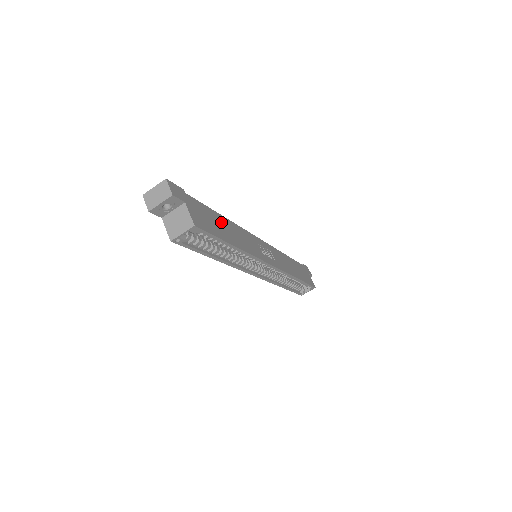
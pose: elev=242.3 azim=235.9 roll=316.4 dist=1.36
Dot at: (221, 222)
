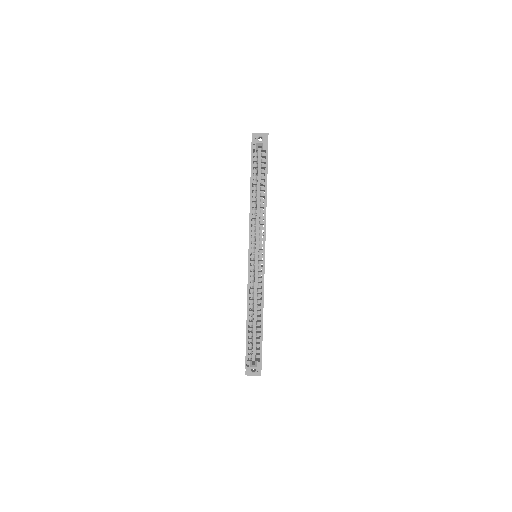
Dot at: occluded
